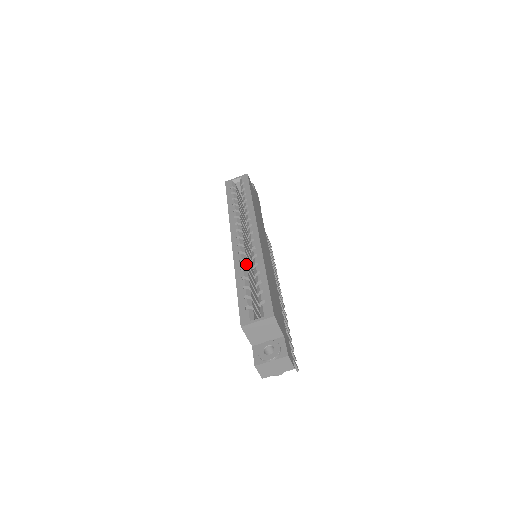
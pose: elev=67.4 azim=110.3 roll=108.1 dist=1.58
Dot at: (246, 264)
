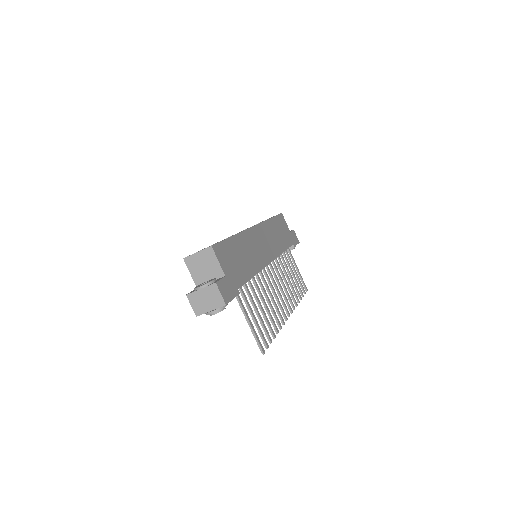
Dot at: occluded
